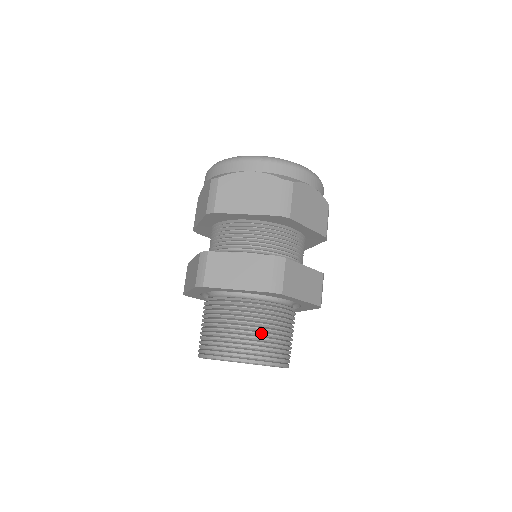
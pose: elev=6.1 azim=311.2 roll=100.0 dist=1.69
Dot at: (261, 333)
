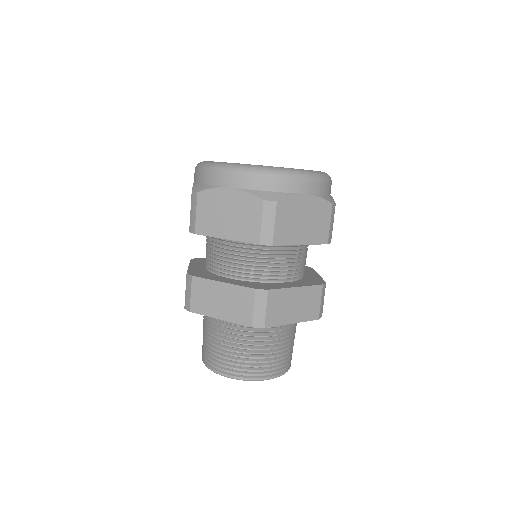
Dot at: occluded
